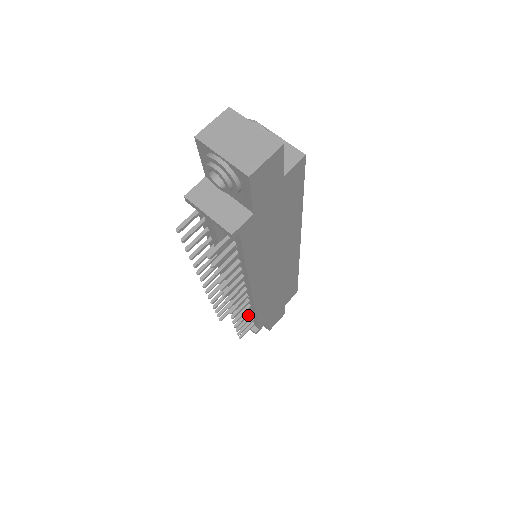
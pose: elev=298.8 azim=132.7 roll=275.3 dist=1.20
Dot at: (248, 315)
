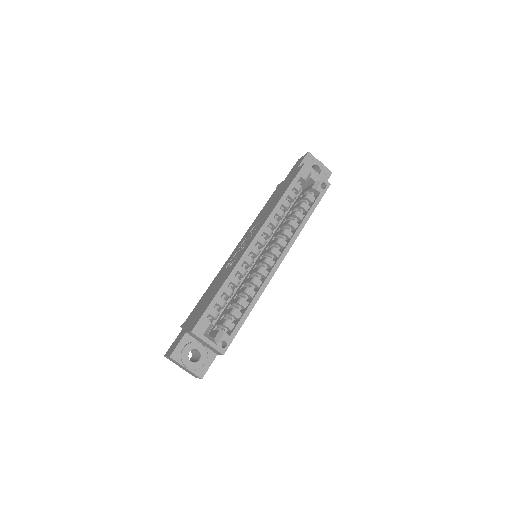
Dot at: occluded
